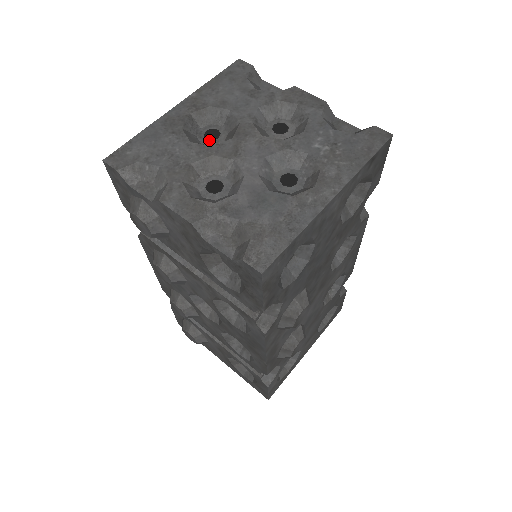
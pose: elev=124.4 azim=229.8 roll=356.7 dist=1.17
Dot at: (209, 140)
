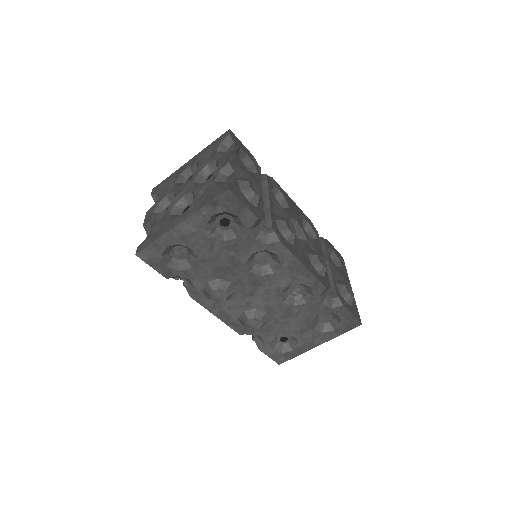
Dot at: occluded
